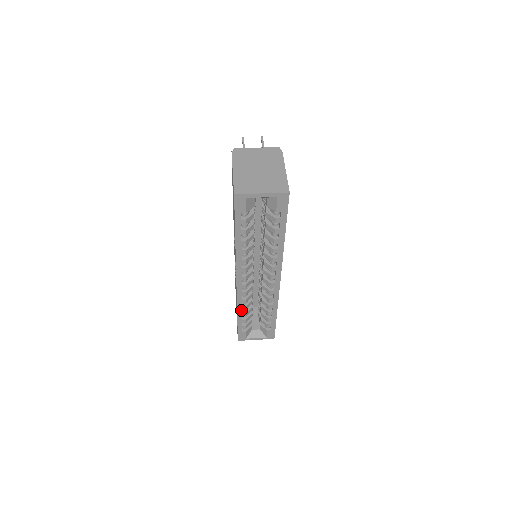
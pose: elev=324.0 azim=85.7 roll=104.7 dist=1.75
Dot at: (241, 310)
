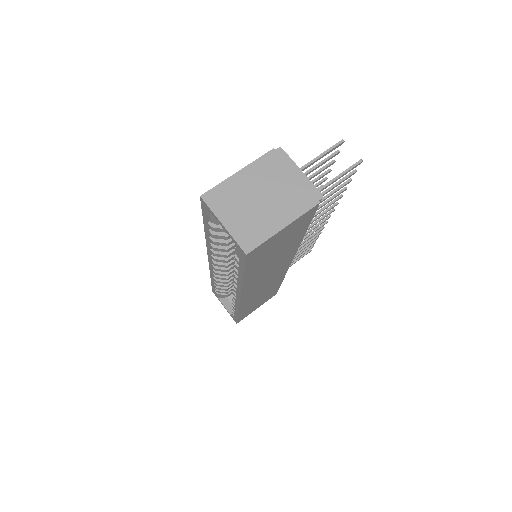
Dot at: (213, 278)
